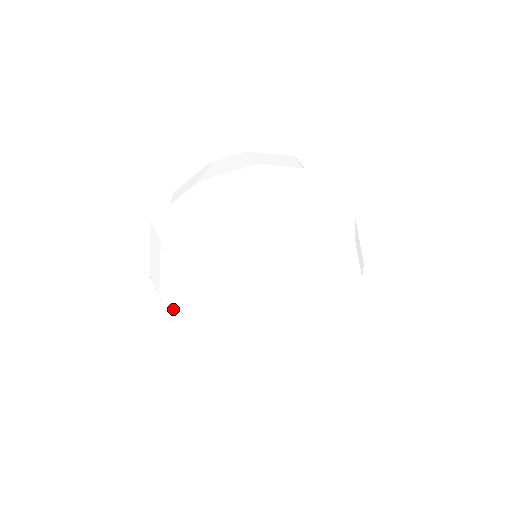
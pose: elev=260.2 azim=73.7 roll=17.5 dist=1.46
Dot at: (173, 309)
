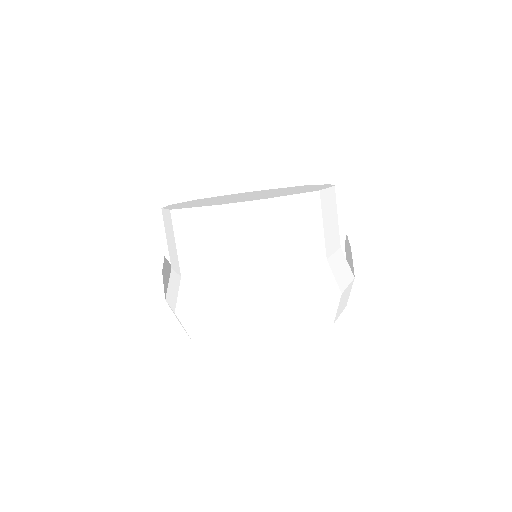
Dot at: occluded
